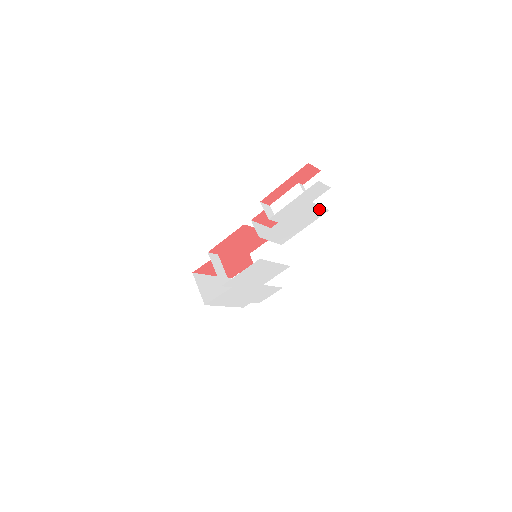
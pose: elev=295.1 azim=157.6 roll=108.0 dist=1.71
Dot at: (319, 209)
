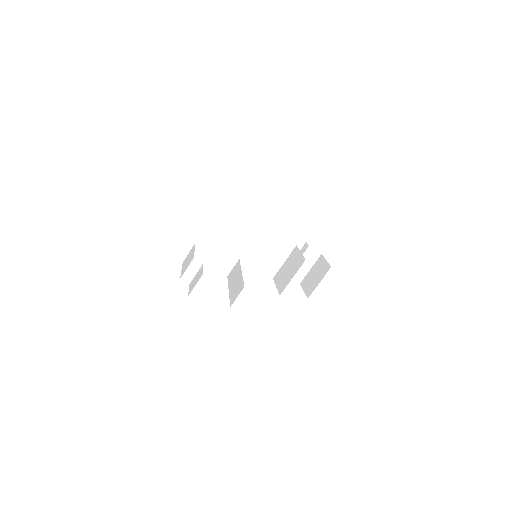
Dot at: occluded
